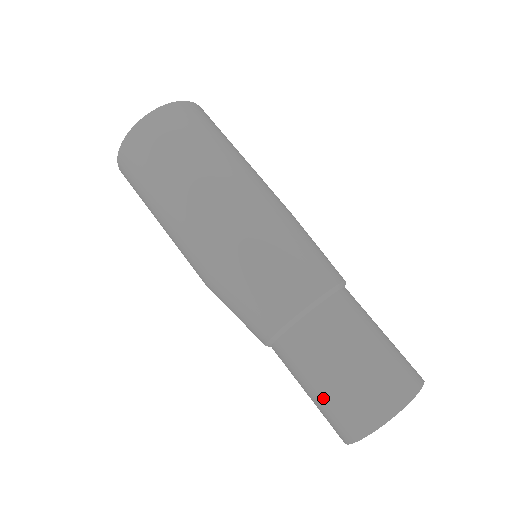
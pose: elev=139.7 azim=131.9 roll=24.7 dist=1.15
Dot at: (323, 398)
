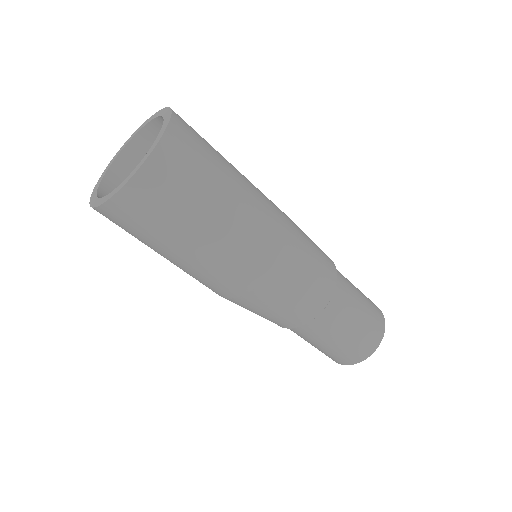
Dot at: (332, 350)
